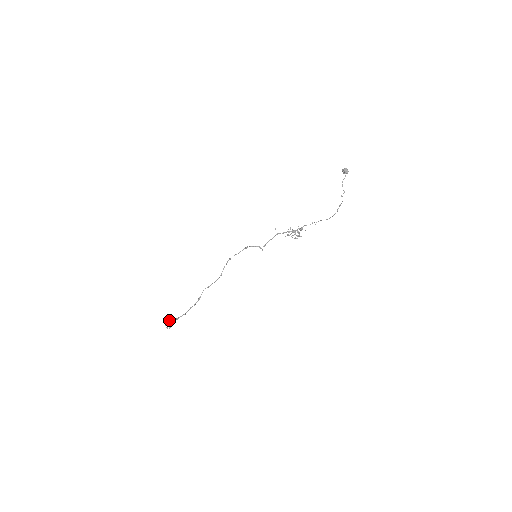
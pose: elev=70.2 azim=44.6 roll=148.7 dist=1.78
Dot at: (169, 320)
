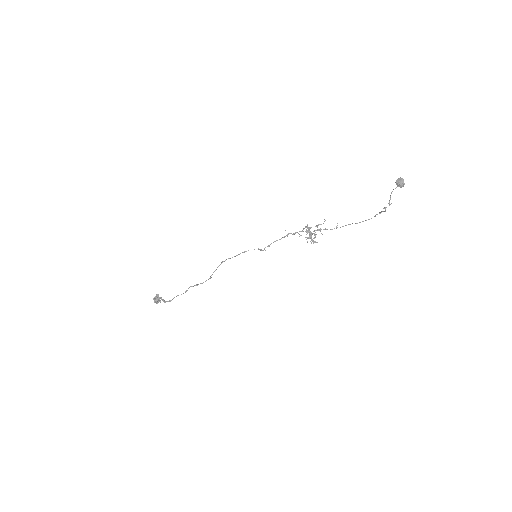
Dot at: (156, 297)
